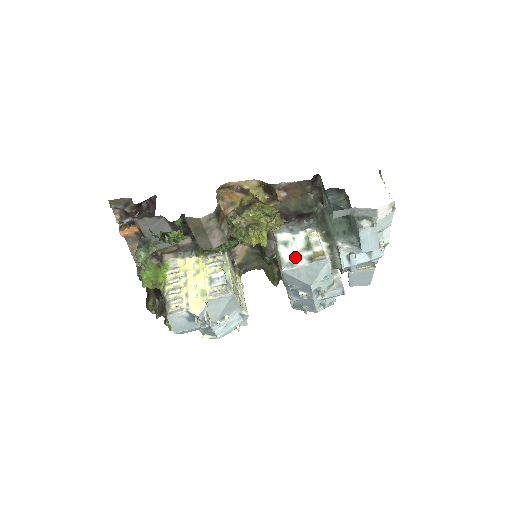
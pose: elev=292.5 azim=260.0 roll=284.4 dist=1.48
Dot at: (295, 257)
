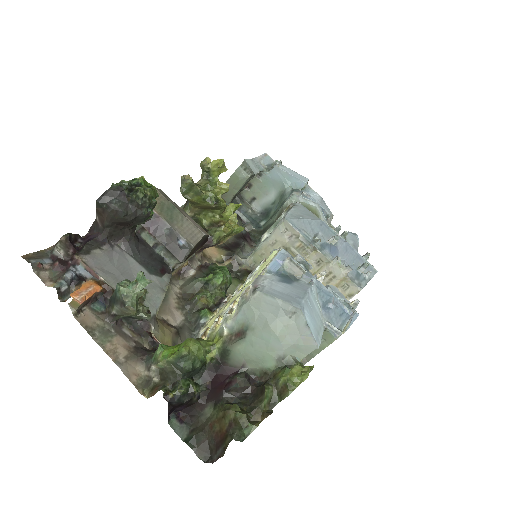
Dot at: occluded
